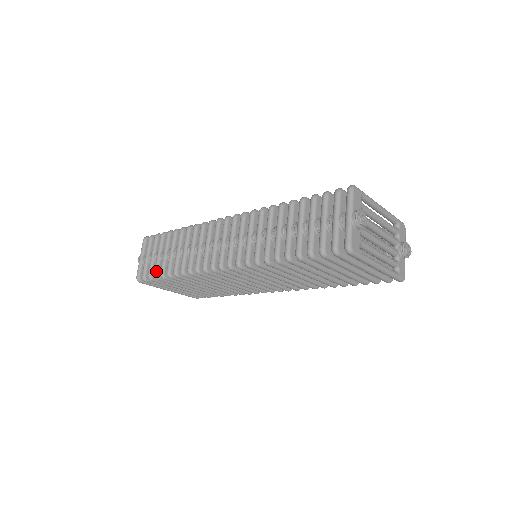
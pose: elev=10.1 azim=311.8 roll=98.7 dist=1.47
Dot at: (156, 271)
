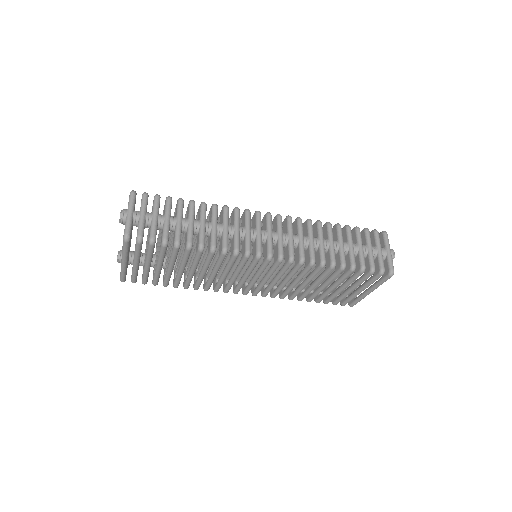
Dot at: (168, 236)
